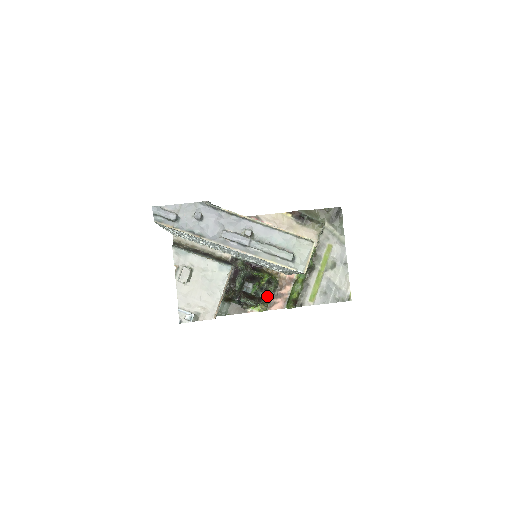
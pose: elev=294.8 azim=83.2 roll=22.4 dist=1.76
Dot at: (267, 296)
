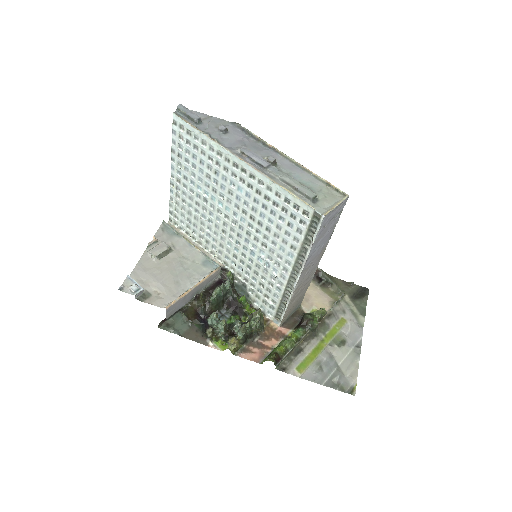
Dot at: occluded
